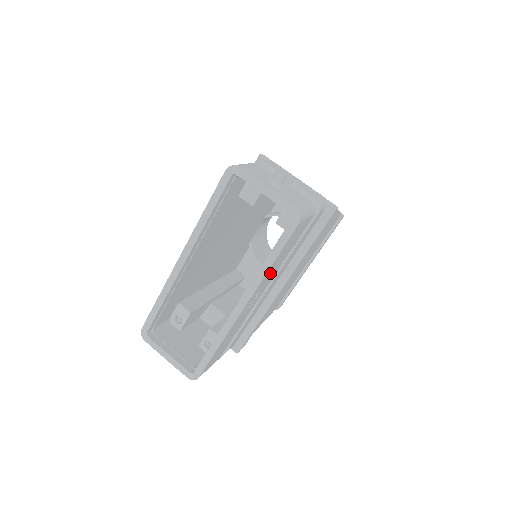
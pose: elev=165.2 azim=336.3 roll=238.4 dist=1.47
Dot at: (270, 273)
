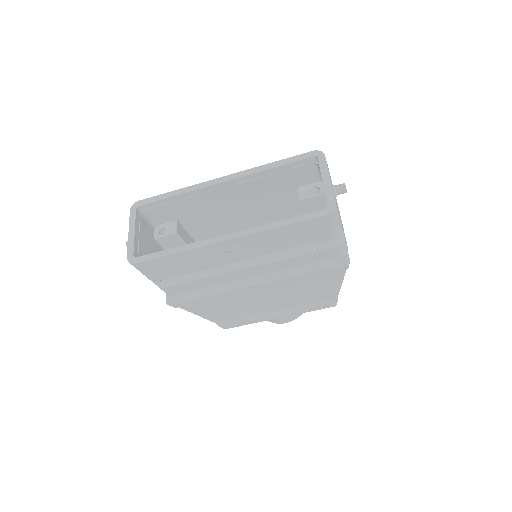
Dot at: (268, 240)
